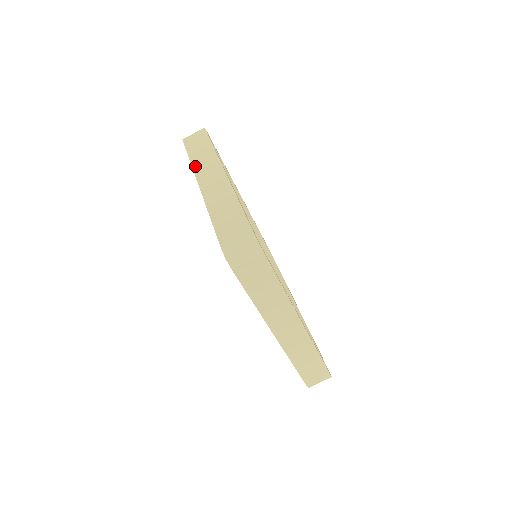
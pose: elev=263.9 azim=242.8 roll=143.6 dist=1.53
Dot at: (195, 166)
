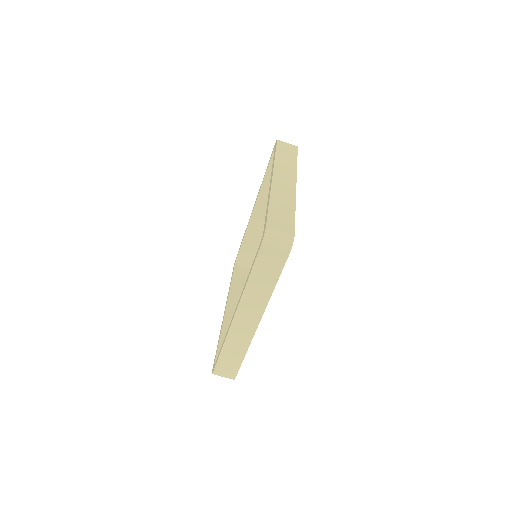
Dot at: (277, 163)
